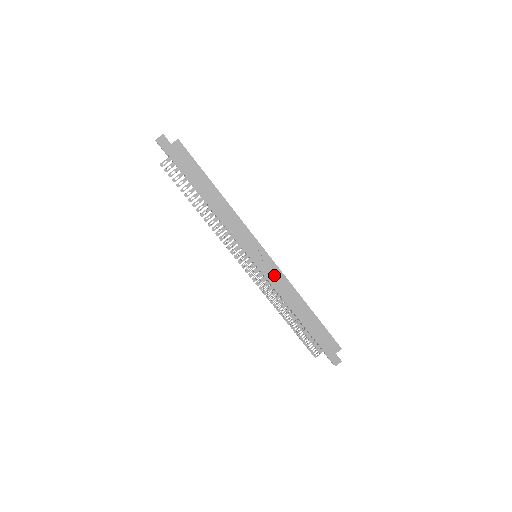
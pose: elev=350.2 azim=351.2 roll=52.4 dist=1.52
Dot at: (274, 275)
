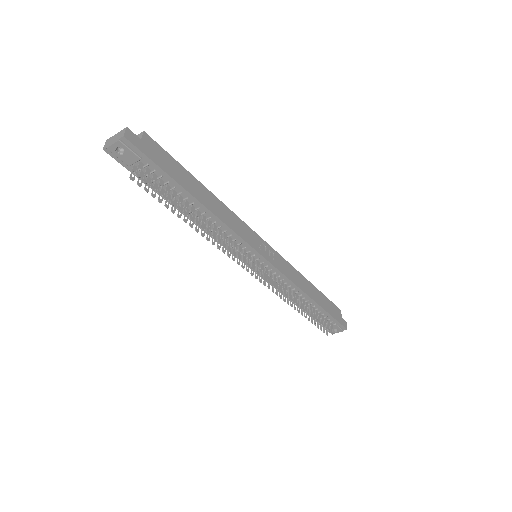
Dot at: (282, 265)
